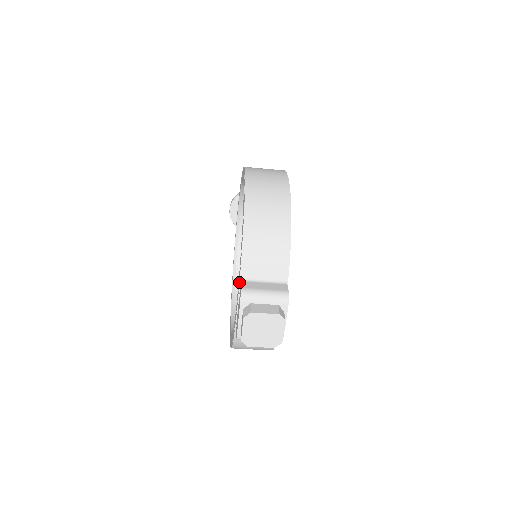
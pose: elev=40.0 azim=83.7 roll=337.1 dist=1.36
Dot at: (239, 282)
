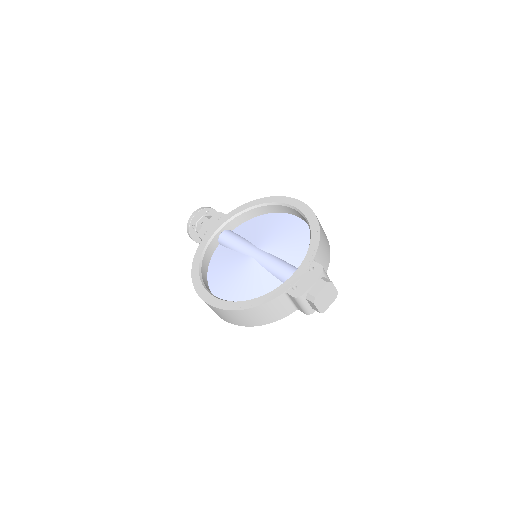
Dot at: (312, 261)
